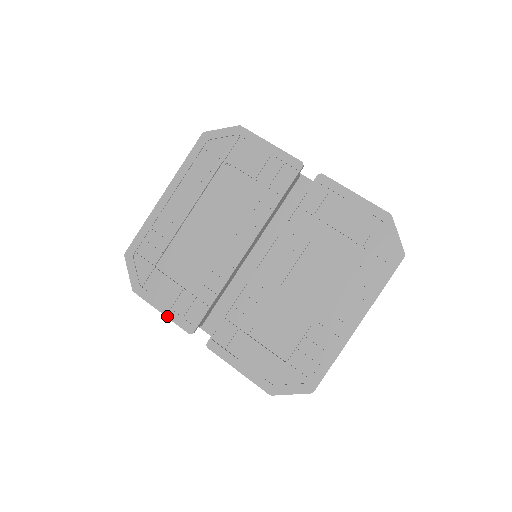
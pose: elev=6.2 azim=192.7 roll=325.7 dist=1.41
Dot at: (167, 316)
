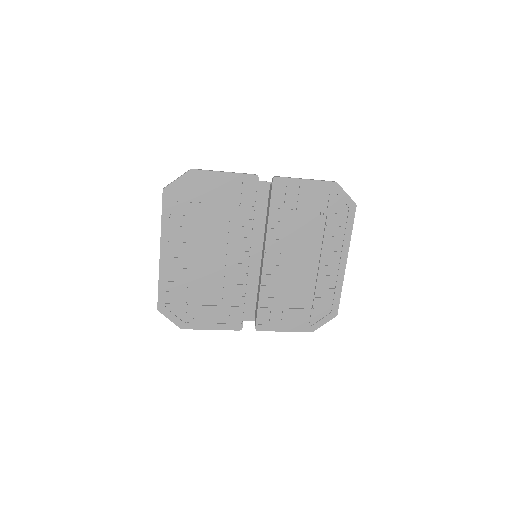
Dot at: (217, 329)
